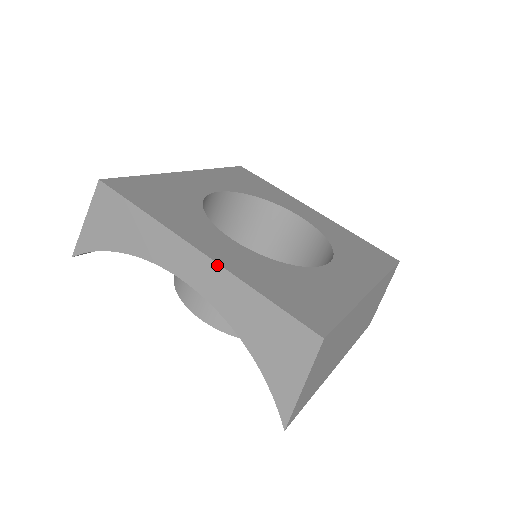
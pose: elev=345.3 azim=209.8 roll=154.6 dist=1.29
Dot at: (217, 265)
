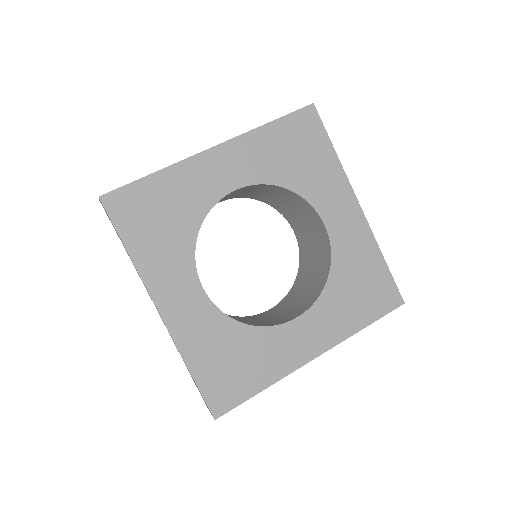
Dot at: (168, 330)
